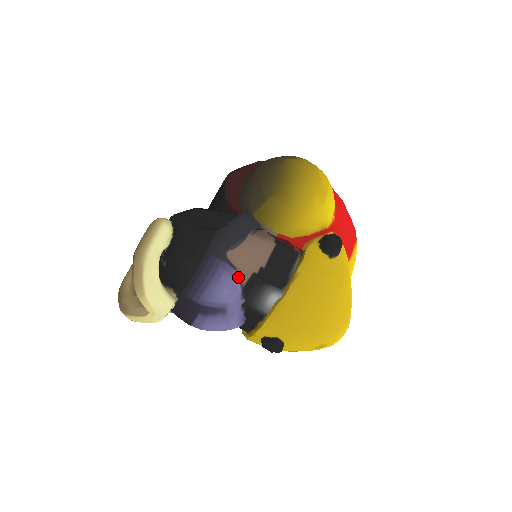
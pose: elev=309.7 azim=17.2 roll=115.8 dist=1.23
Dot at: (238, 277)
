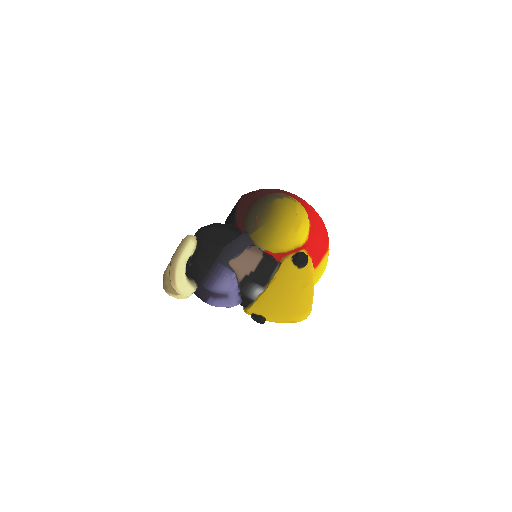
Dot at: (236, 277)
